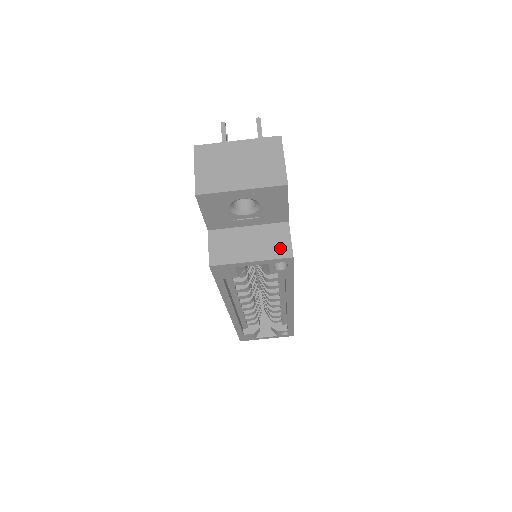
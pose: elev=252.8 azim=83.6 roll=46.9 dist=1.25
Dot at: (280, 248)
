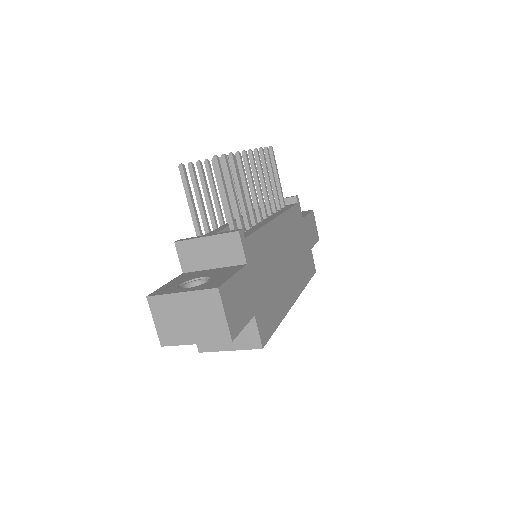
Dot at: (251, 340)
